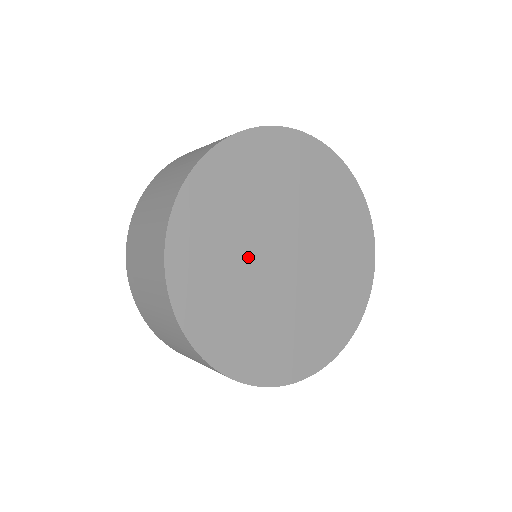
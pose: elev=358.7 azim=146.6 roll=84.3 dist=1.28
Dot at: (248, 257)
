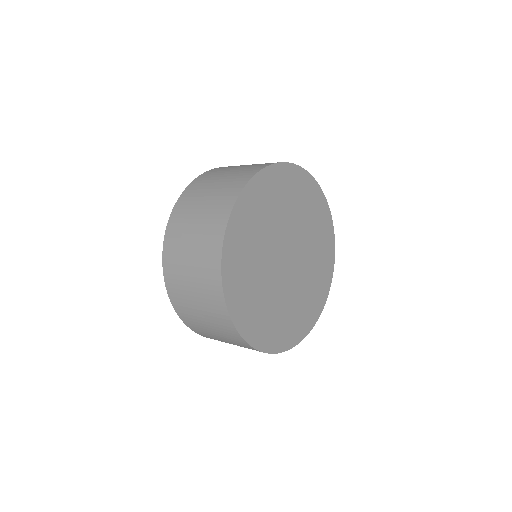
Dot at: (270, 243)
